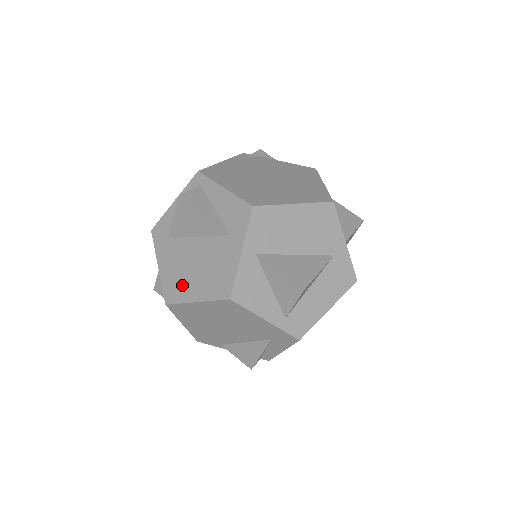
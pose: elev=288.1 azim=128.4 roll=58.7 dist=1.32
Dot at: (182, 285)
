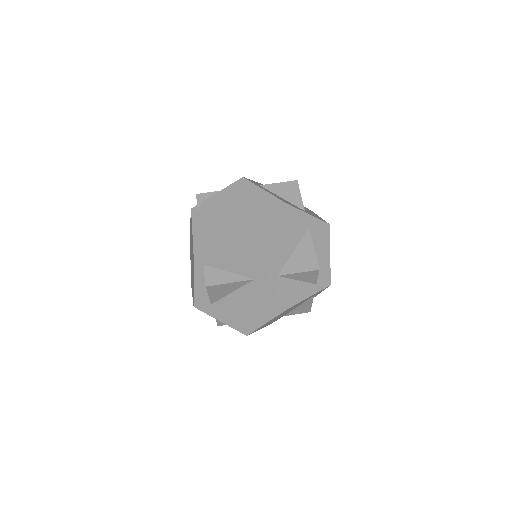
Dot at: (248, 321)
